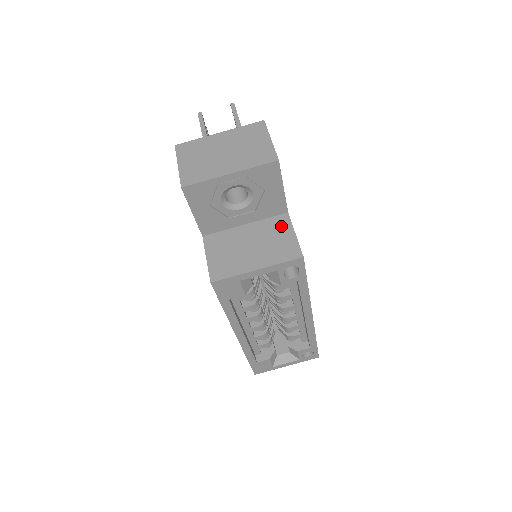
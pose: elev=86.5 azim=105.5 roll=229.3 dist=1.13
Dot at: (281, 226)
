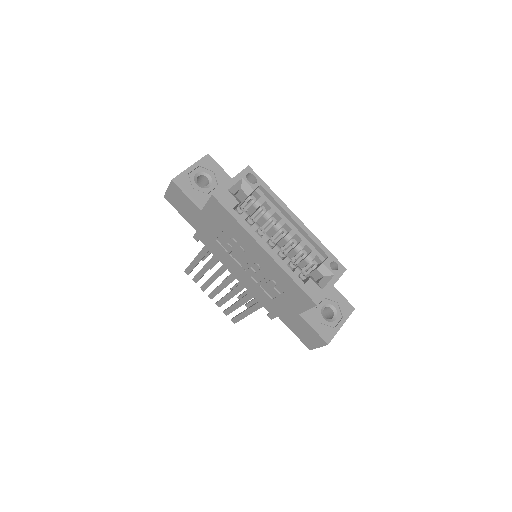
Dot at: occluded
